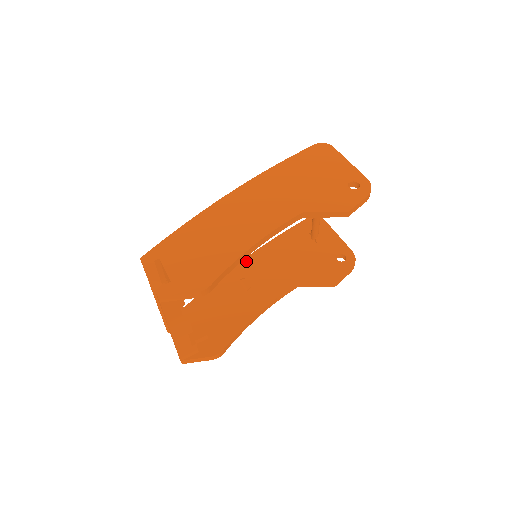
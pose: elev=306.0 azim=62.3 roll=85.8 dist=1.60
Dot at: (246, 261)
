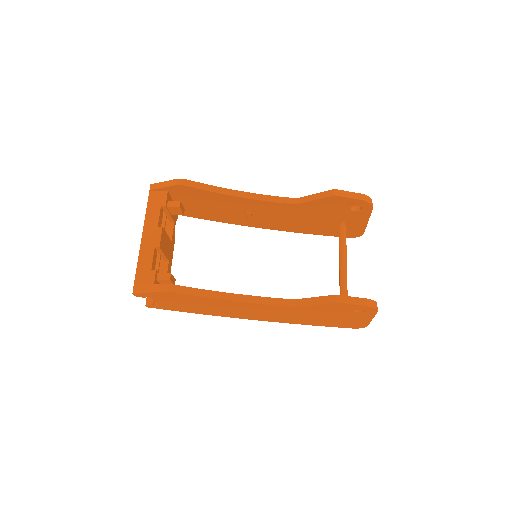
Dot at: occluded
